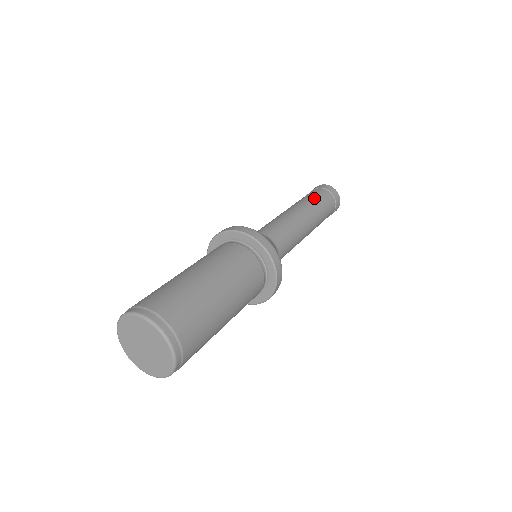
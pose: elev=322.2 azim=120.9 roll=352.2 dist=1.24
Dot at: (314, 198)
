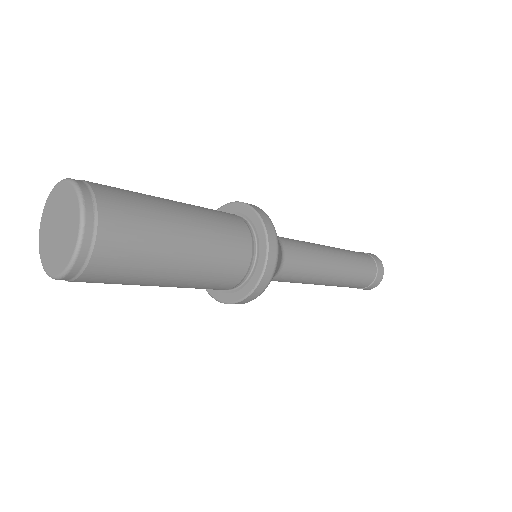
Dot at: (360, 268)
